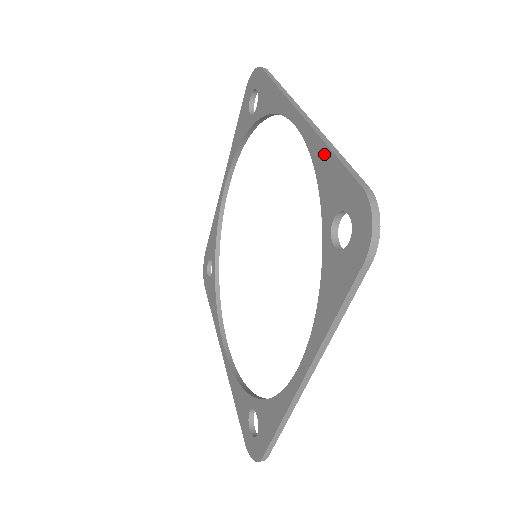
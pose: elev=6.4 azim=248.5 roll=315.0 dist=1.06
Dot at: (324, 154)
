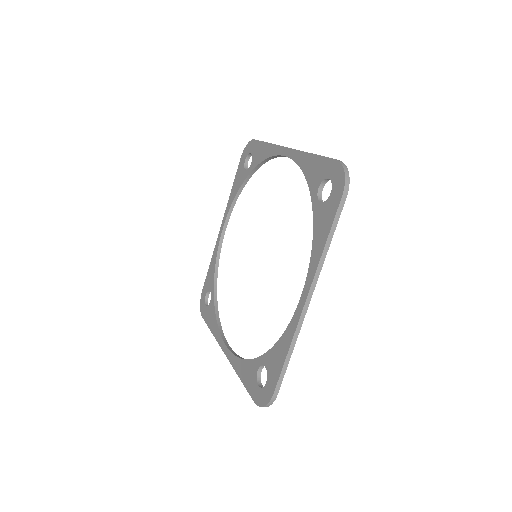
Dot at: (308, 158)
